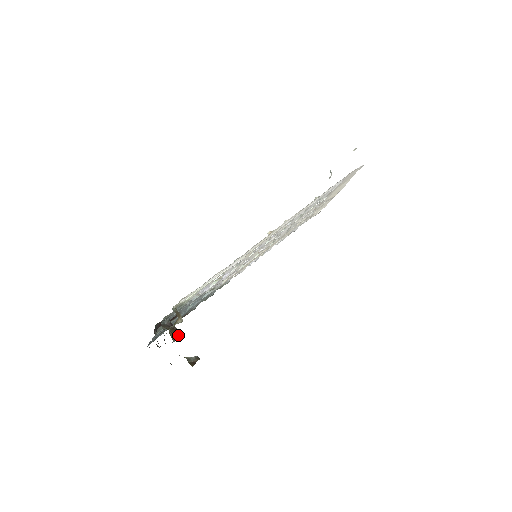
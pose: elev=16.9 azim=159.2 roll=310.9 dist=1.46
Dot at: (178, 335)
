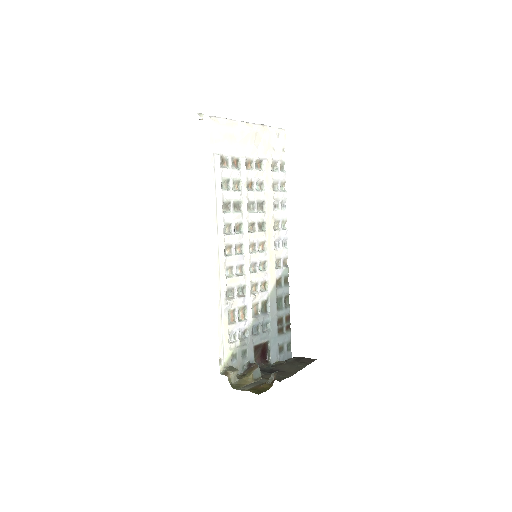
Dot at: (253, 372)
